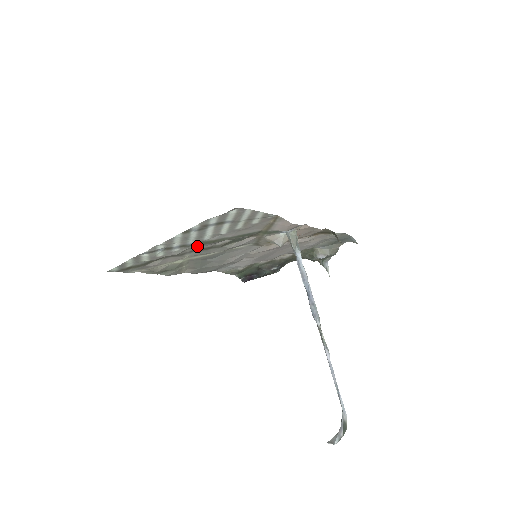
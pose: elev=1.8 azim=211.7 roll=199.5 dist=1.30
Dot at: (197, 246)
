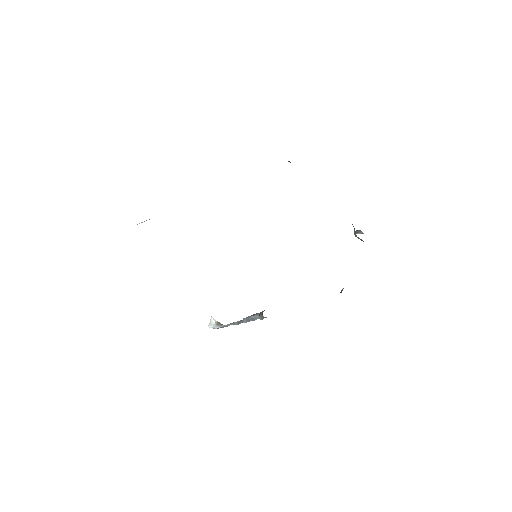
Dot at: occluded
